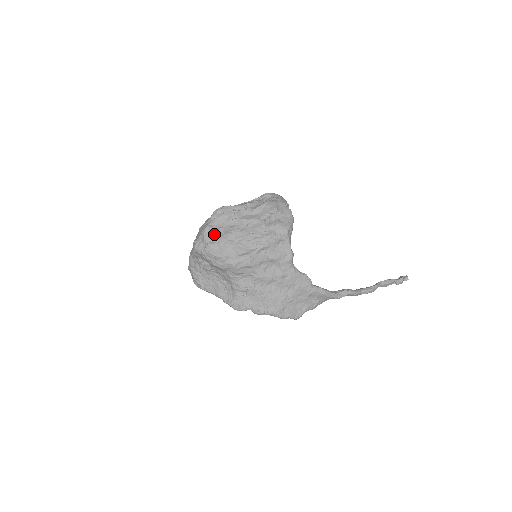
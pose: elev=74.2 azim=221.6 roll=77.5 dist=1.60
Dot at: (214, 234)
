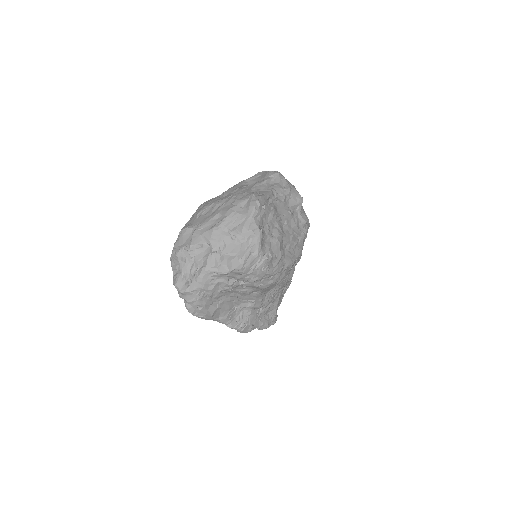
Dot at: (265, 242)
